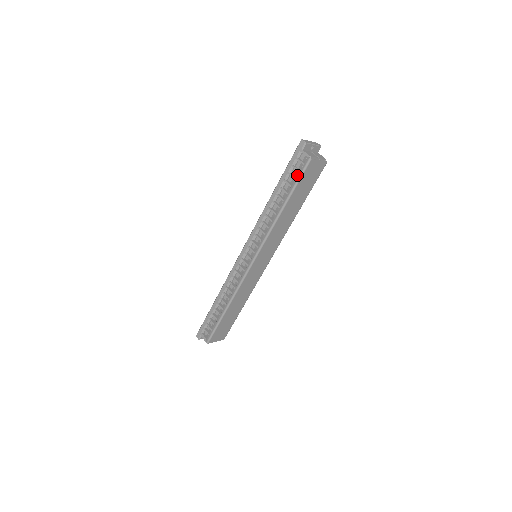
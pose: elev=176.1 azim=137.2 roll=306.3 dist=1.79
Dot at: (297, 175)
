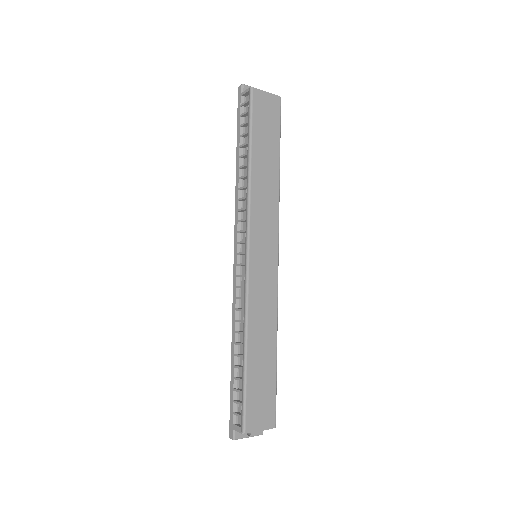
Dot at: occluded
